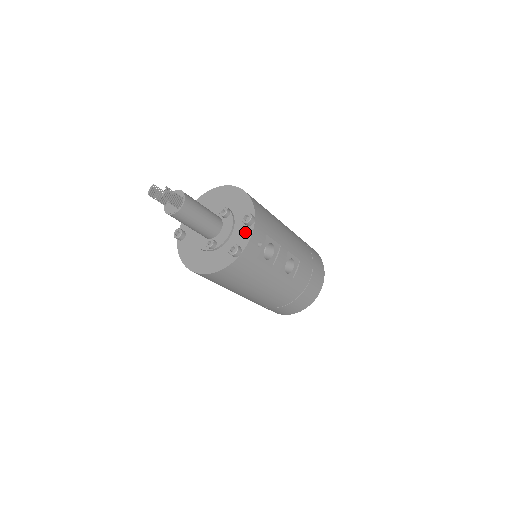
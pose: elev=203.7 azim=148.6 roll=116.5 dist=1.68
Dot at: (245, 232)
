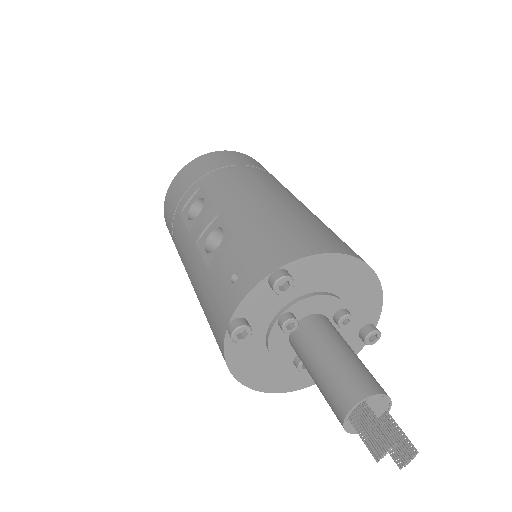
Dot at: (354, 346)
